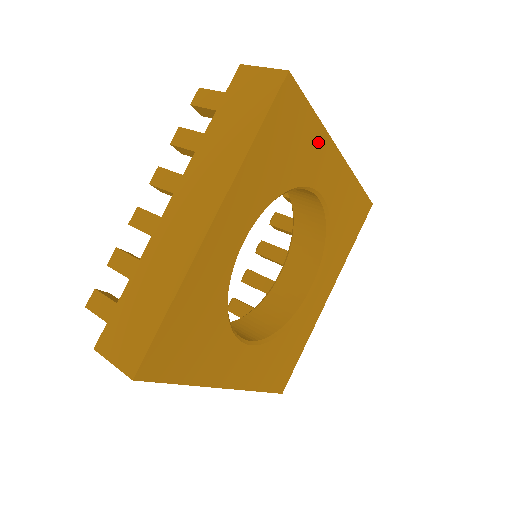
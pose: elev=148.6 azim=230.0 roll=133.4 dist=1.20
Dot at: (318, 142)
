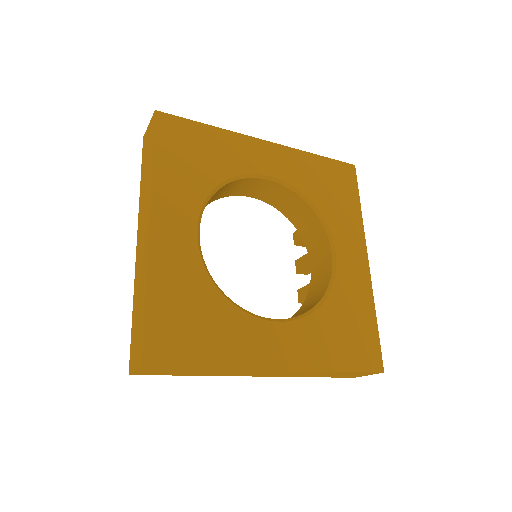
Dot at: (229, 141)
